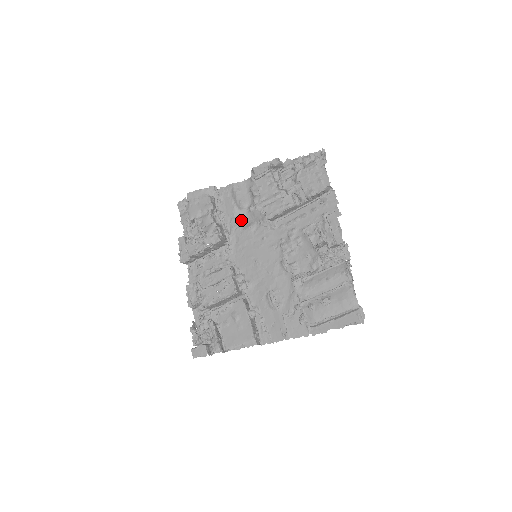
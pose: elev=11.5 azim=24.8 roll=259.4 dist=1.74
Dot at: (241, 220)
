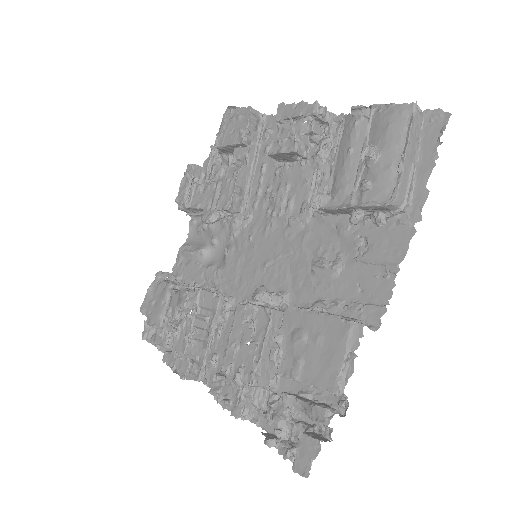
Dot at: (215, 263)
